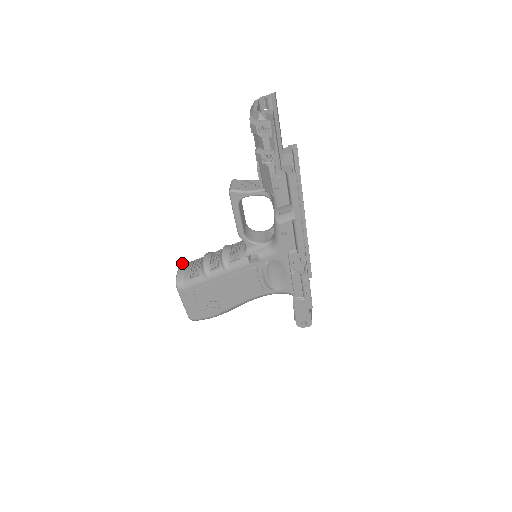
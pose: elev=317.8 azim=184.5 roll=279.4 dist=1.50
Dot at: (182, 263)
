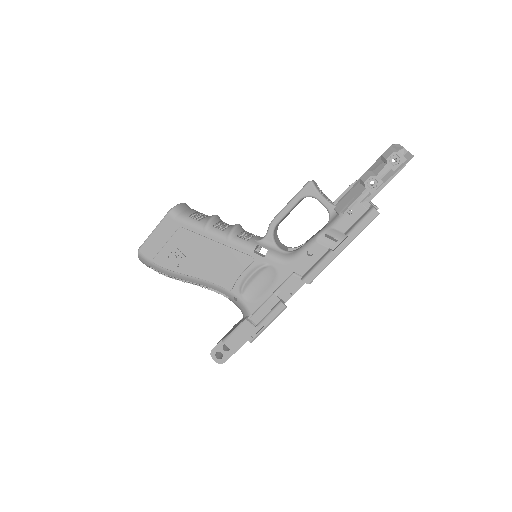
Dot at: occluded
